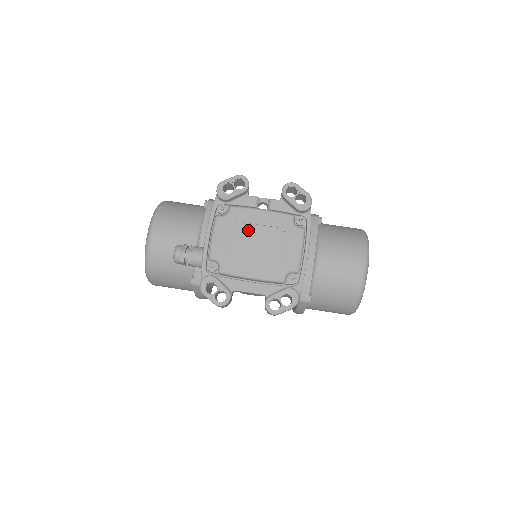
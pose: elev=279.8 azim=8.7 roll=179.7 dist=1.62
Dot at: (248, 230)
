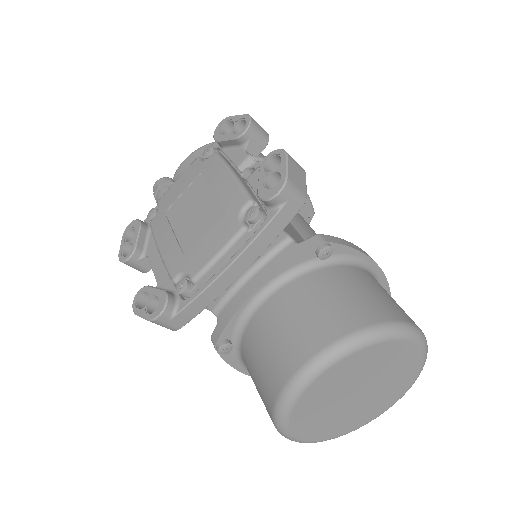
Dot at: (201, 190)
